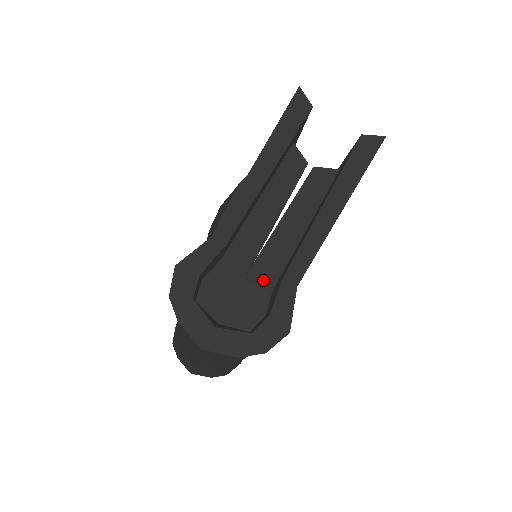
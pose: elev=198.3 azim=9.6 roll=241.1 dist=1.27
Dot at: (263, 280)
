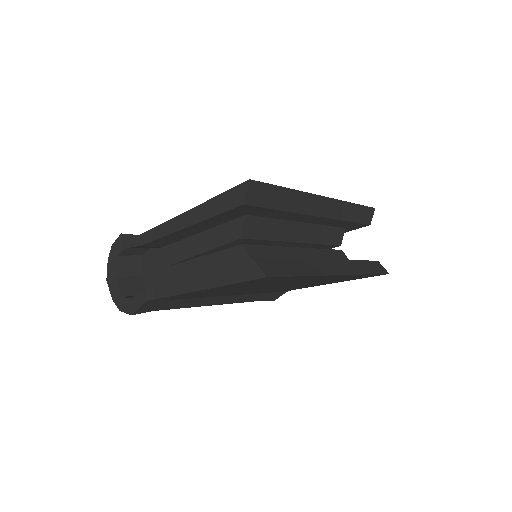
Dot at: (168, 279)
